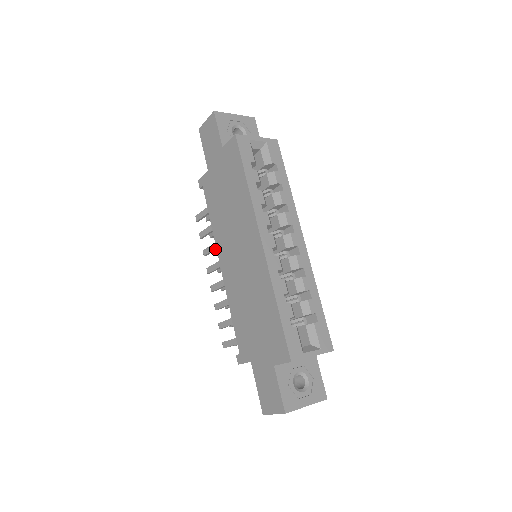
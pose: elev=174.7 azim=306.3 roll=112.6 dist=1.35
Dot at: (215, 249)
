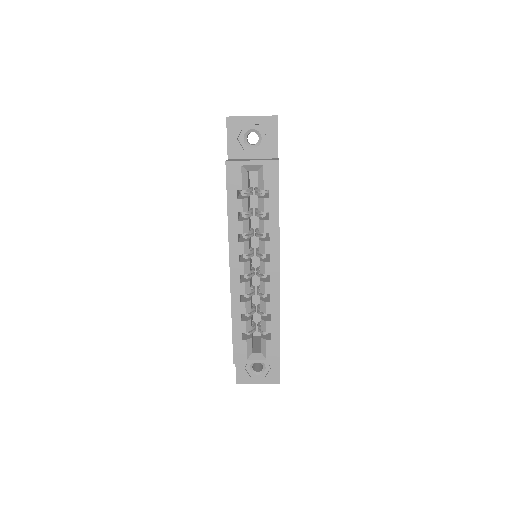
Dot at: occluded
